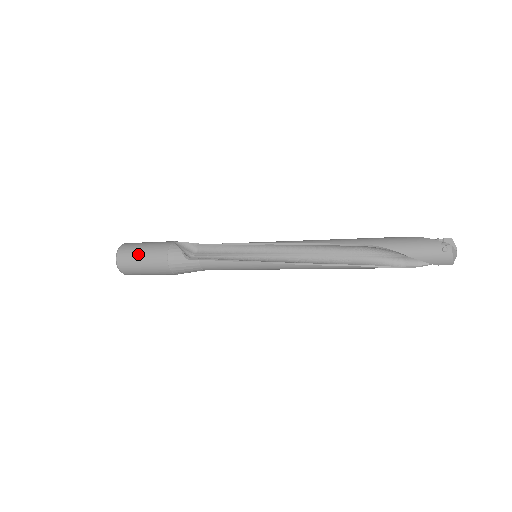
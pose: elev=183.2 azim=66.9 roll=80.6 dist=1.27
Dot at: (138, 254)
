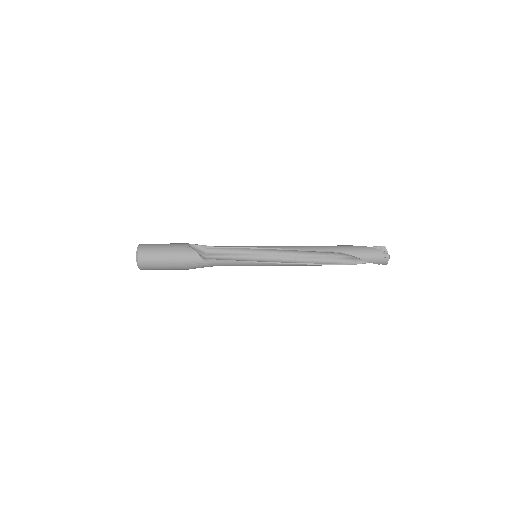
Dot at: (159, 256)
